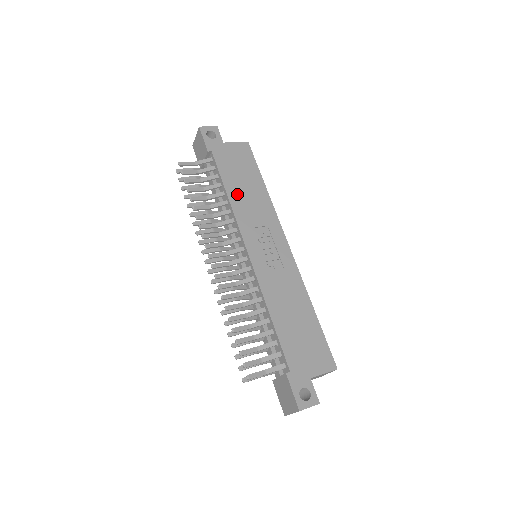
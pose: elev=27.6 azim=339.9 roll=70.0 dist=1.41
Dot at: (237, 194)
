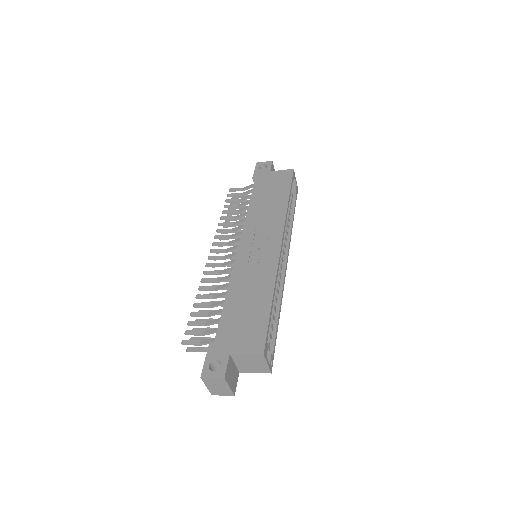
Dot at: (257, 206)
